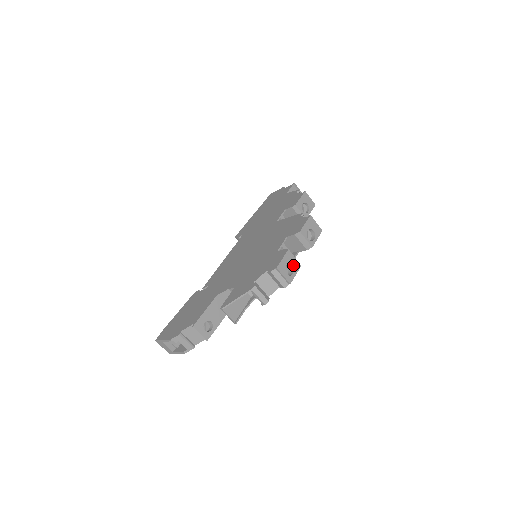
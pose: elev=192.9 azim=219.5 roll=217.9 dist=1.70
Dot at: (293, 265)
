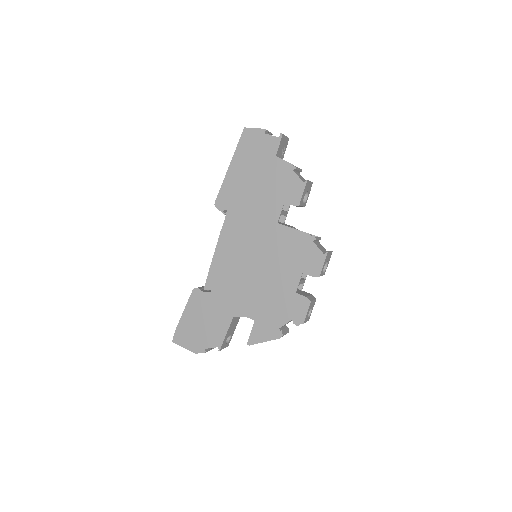
Dot at: (312, 306)
